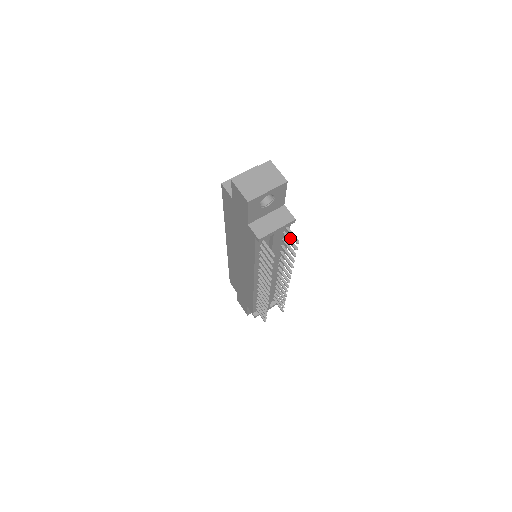
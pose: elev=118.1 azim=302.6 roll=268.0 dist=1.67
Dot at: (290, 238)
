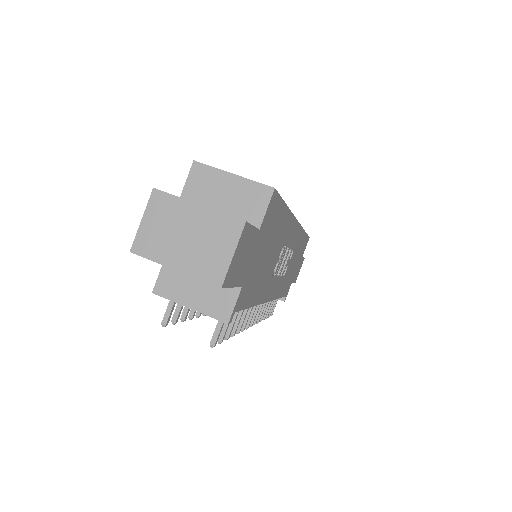
Dot at: occluded
